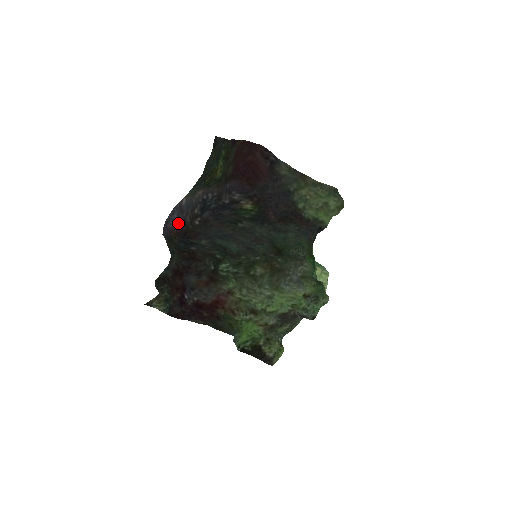
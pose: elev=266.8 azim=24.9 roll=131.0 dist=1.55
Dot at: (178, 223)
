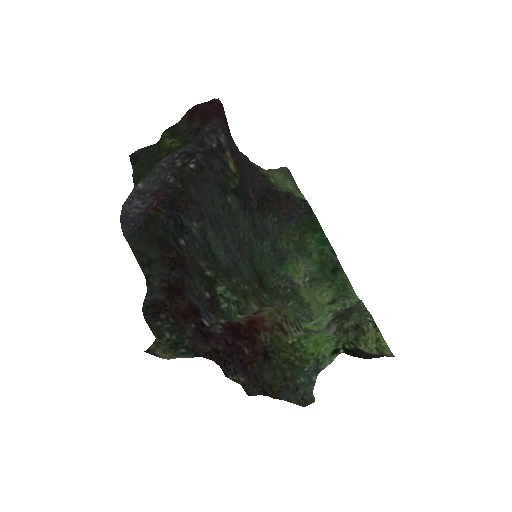
Dot at: (153, 195)
